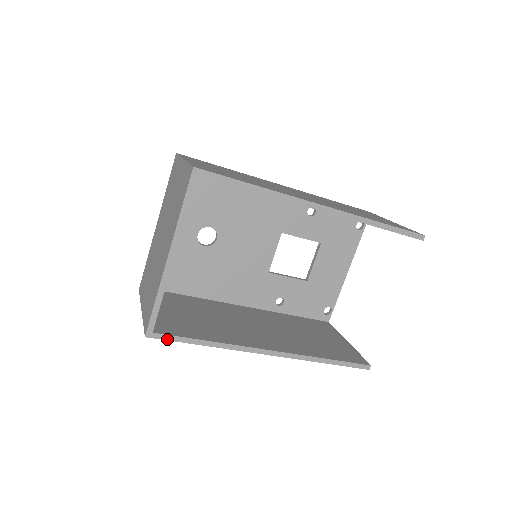
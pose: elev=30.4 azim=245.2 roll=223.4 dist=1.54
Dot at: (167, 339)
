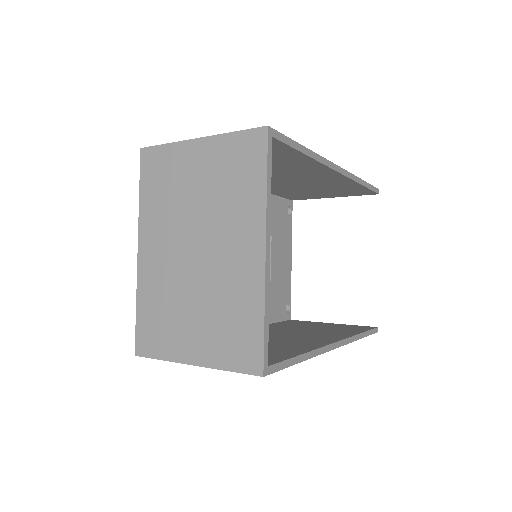
Dot at: (278, 369)
